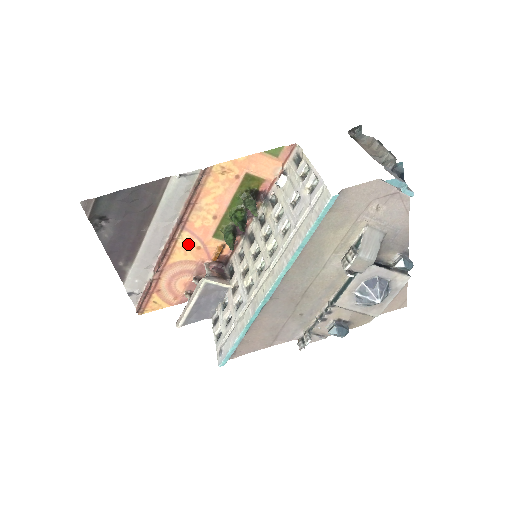
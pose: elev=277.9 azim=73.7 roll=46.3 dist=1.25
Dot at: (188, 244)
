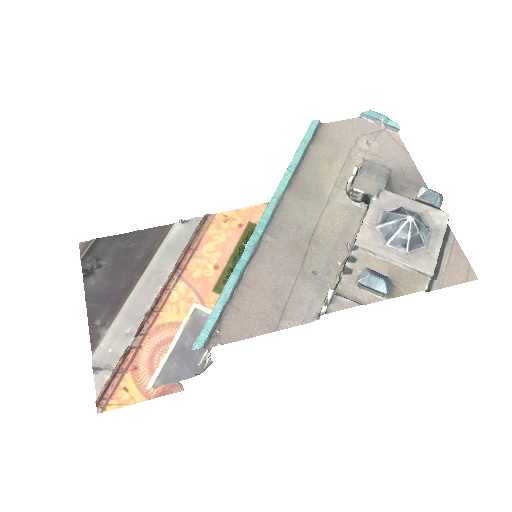
Dot at: (183, 299)
